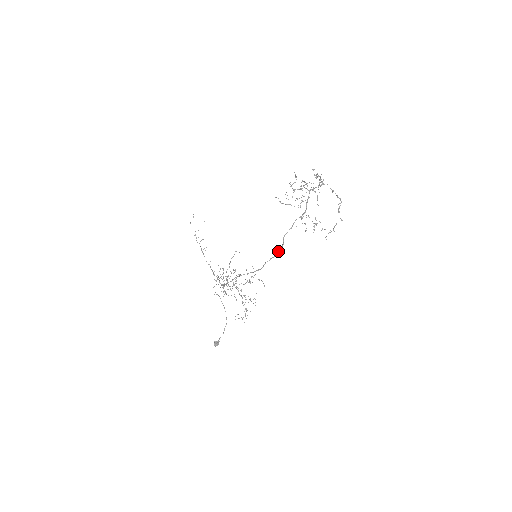
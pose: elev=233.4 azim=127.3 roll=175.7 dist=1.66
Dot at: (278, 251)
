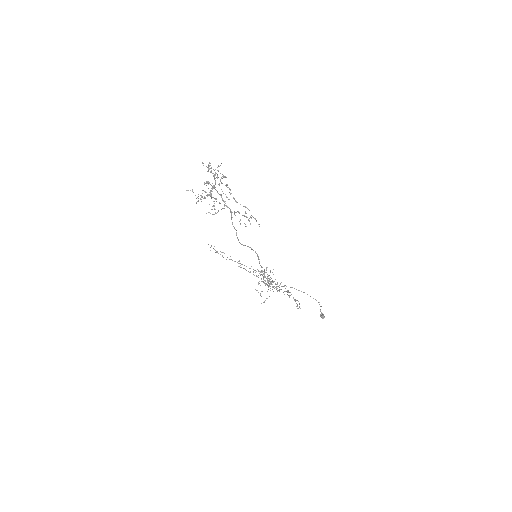
Dot at: occluded
